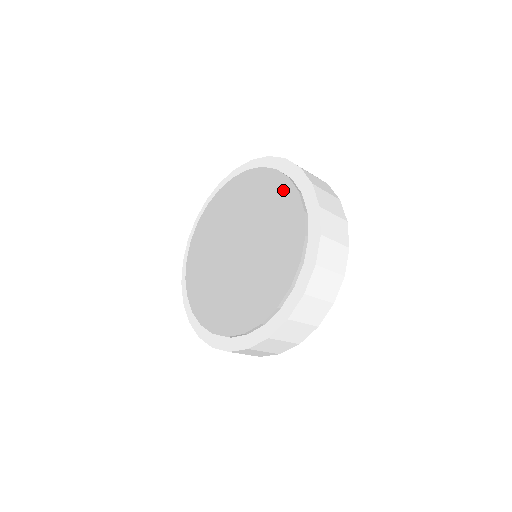
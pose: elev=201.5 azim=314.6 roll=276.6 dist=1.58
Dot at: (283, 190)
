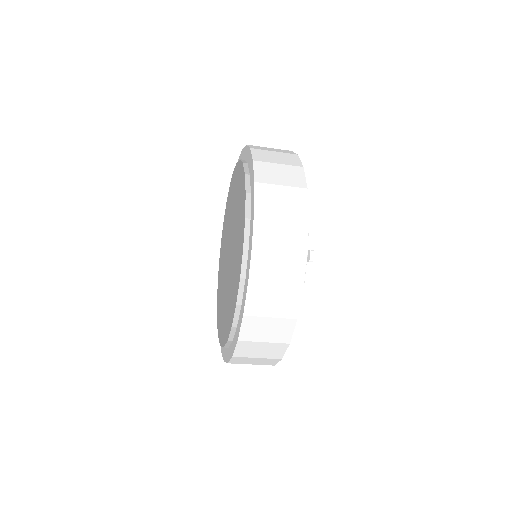
Dot at: (242, 207)
